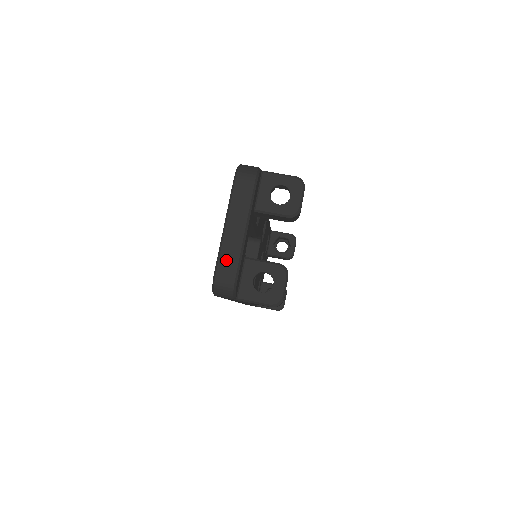
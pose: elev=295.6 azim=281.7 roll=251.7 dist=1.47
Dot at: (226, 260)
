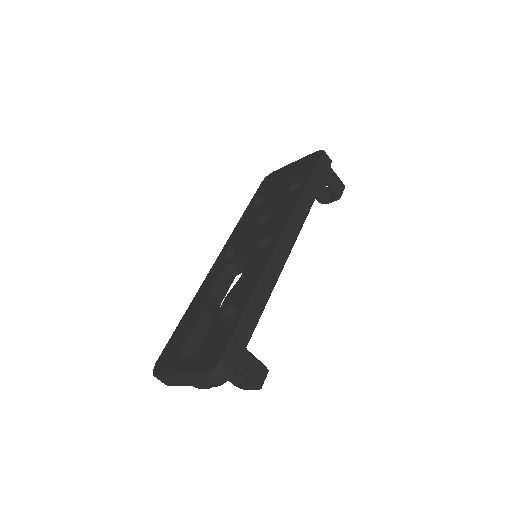
Dot at: (167, 380)
